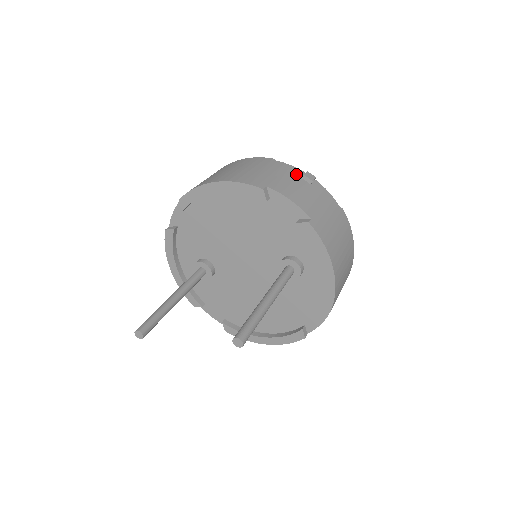
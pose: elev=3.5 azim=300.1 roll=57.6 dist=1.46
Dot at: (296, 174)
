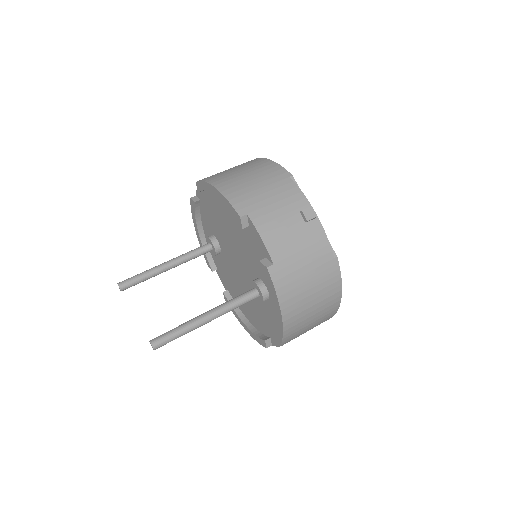
Dot at: (297, 205)
